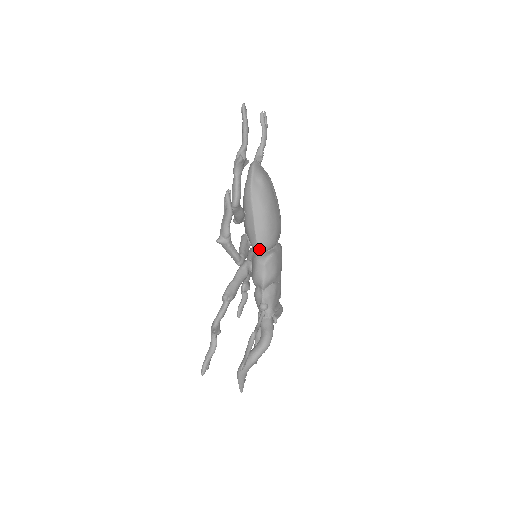
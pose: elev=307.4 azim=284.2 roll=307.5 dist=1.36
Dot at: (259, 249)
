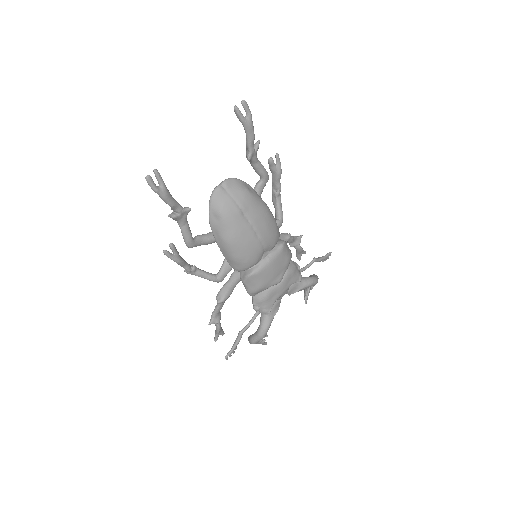
Dot at: occluded
